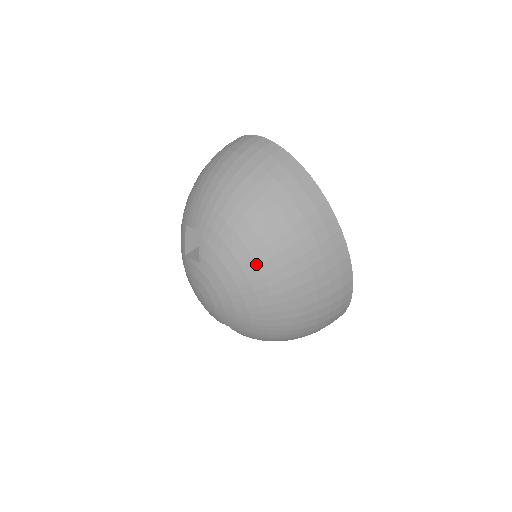
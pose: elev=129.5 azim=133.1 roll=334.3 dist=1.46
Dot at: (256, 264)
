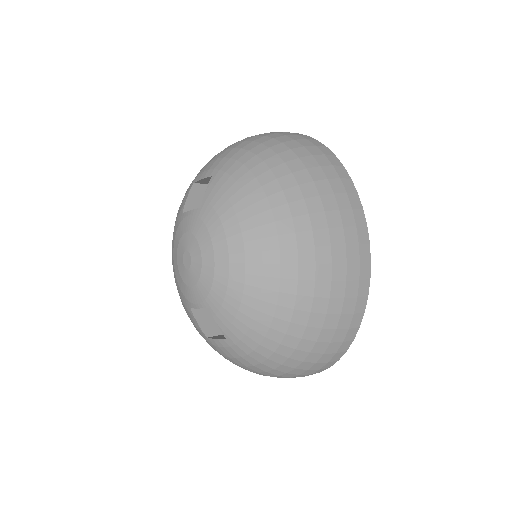
Dot at: (269, 206)
